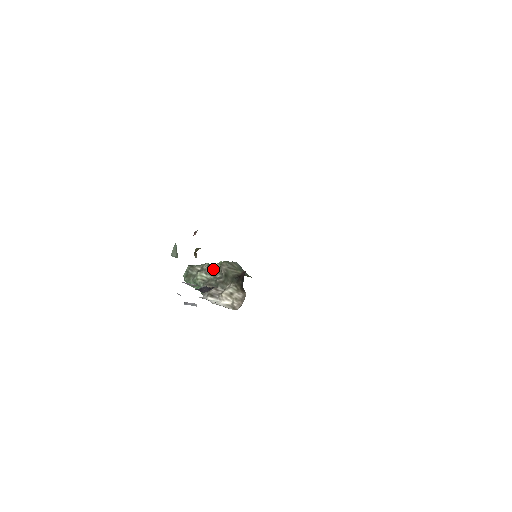
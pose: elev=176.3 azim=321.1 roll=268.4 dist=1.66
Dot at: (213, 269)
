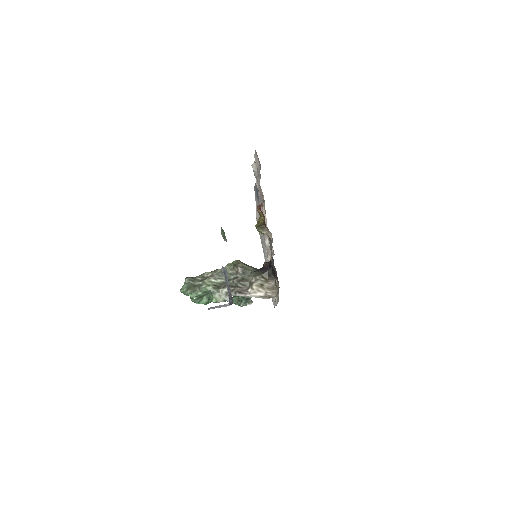
Dot at: occluded
